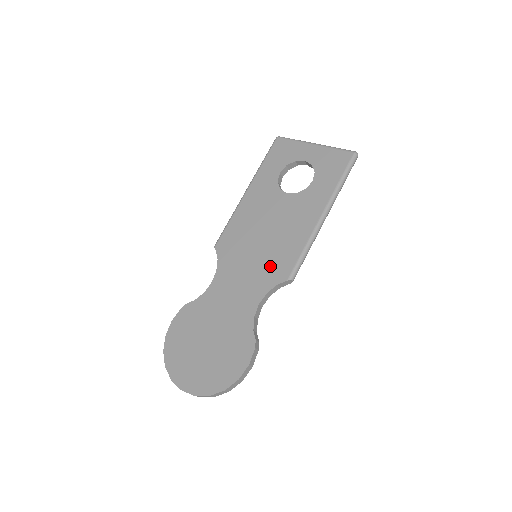
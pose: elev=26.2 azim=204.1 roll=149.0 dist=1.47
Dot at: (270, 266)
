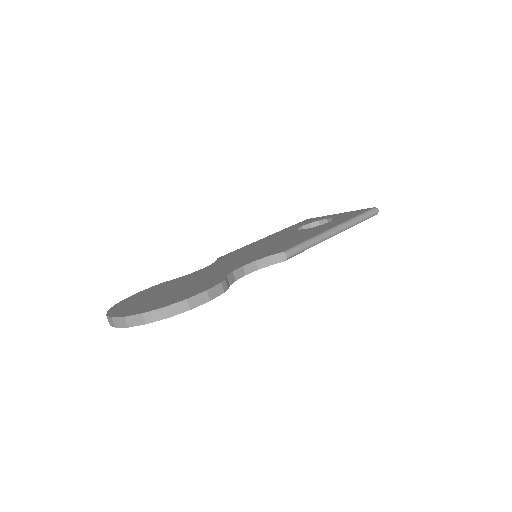
Dot at: (267, 251)
